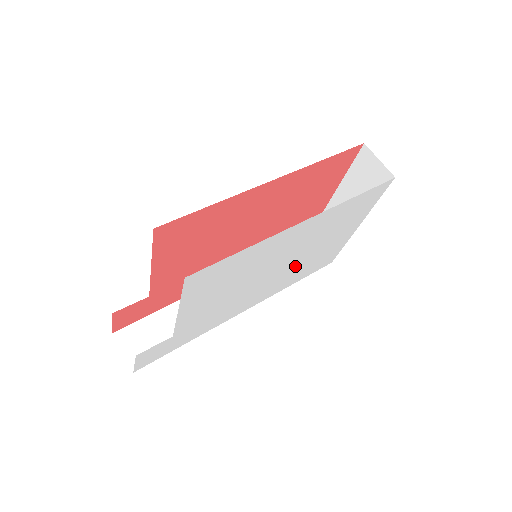
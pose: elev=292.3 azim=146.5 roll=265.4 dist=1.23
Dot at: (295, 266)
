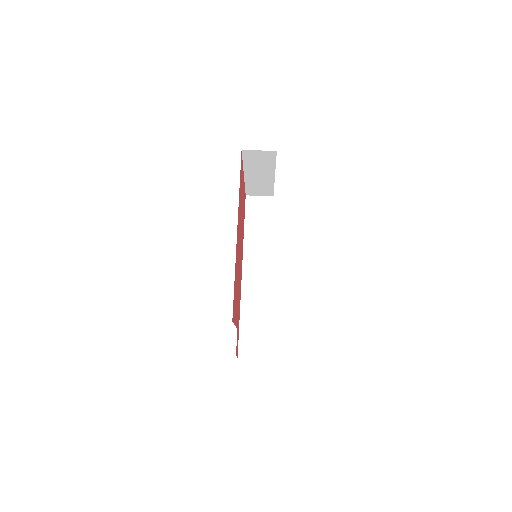
Dot at: occluded
